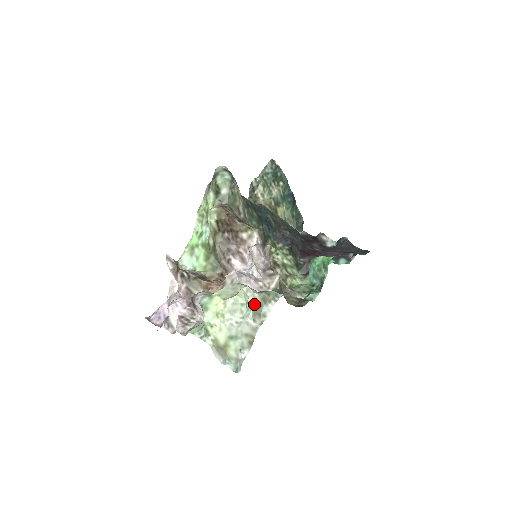
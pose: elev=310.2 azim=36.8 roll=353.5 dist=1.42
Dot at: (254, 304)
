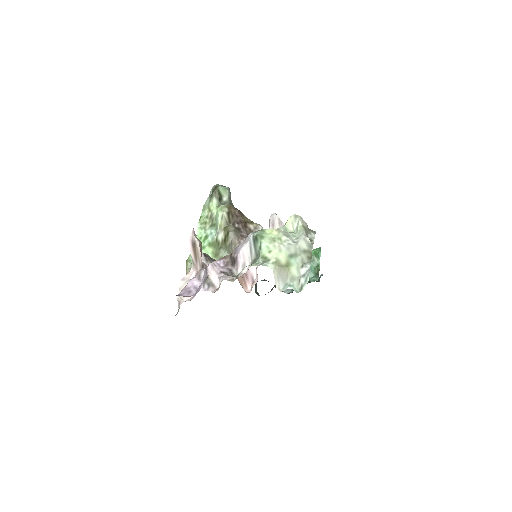
Dot at: (304, 226)
